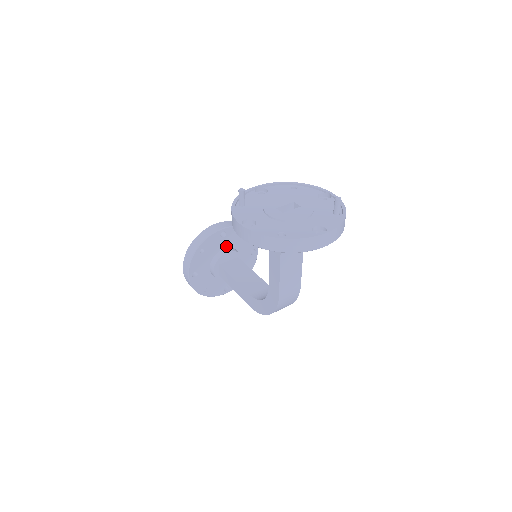
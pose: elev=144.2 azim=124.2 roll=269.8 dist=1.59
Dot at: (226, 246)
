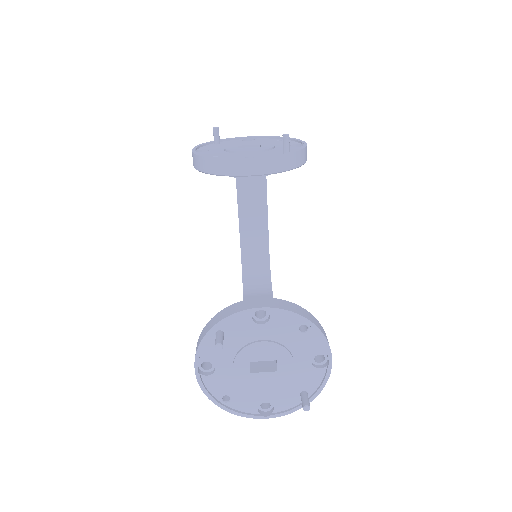
Dot at: occluded
